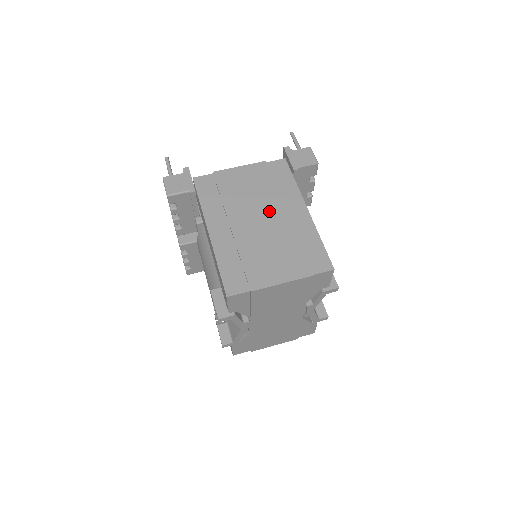
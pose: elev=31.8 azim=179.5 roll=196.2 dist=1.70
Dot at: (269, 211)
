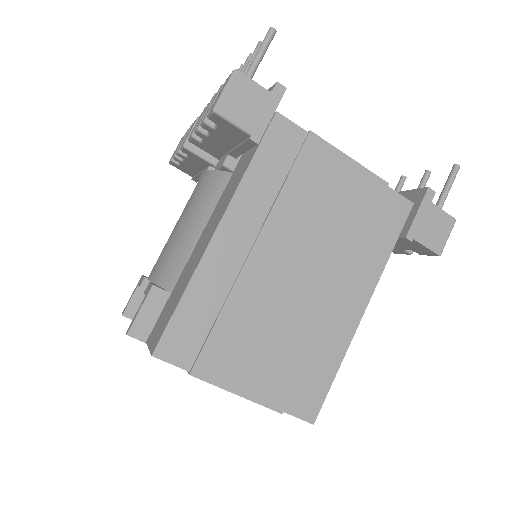
Dot at: (320, 270)
